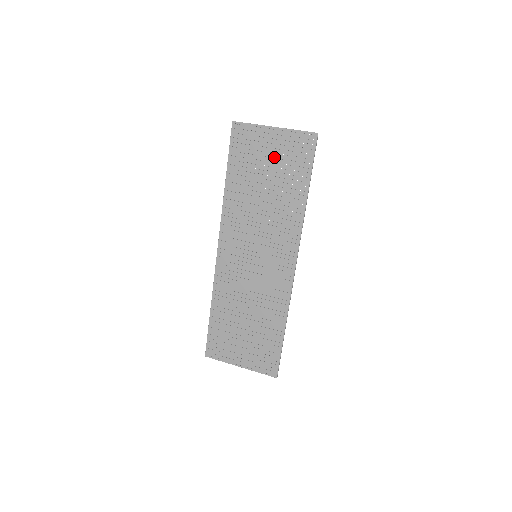
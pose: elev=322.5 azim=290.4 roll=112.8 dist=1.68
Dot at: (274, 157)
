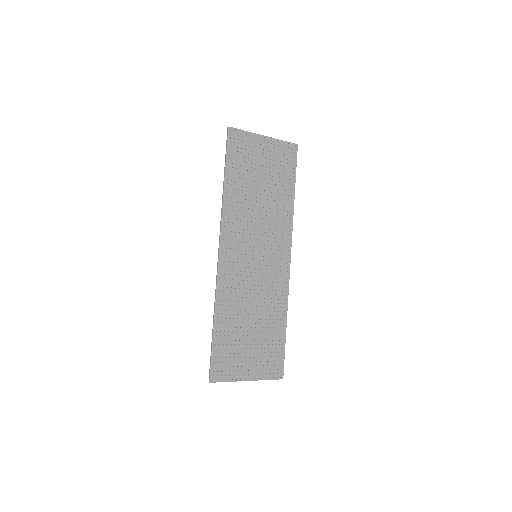
Dot at: (266, 162)
